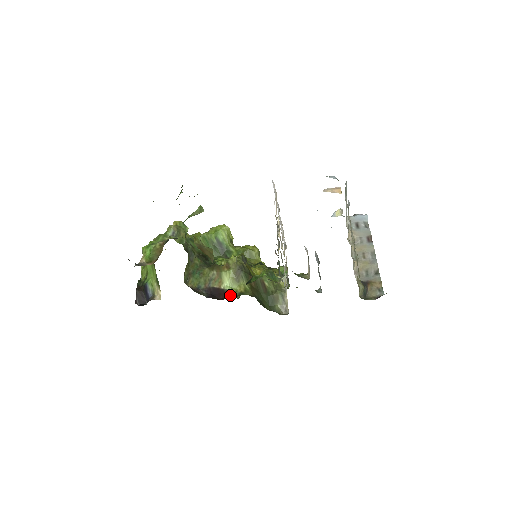
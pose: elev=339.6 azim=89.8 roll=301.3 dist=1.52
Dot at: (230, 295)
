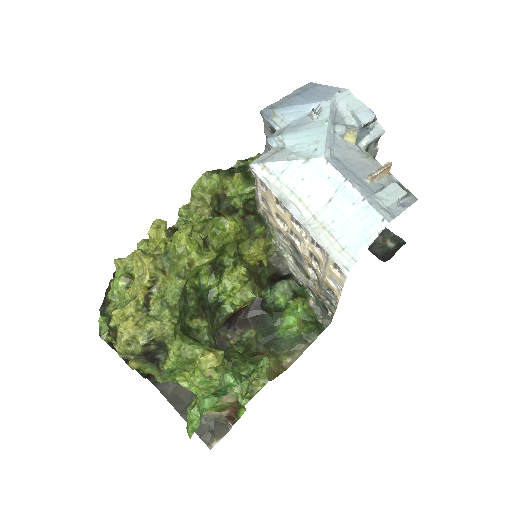
Dot at: (244, 308)
